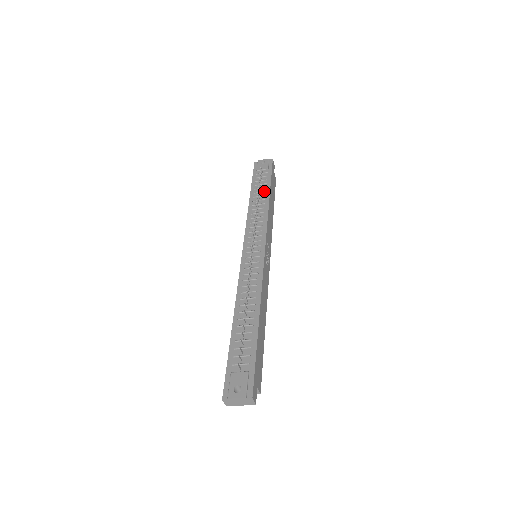
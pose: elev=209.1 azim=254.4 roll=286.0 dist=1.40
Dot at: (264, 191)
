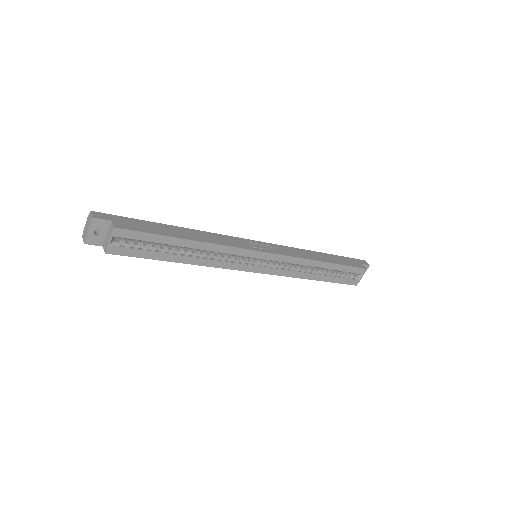
Dot at: occluded
